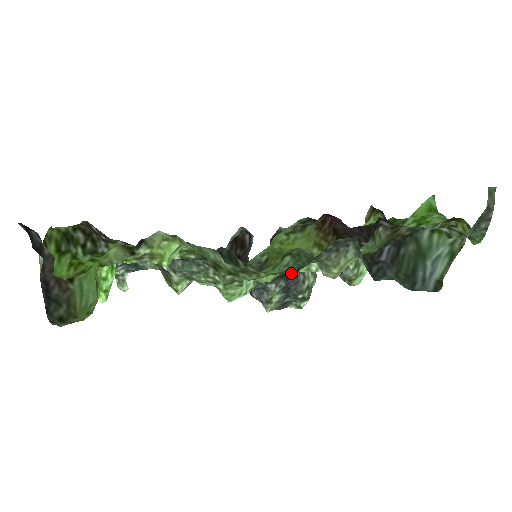
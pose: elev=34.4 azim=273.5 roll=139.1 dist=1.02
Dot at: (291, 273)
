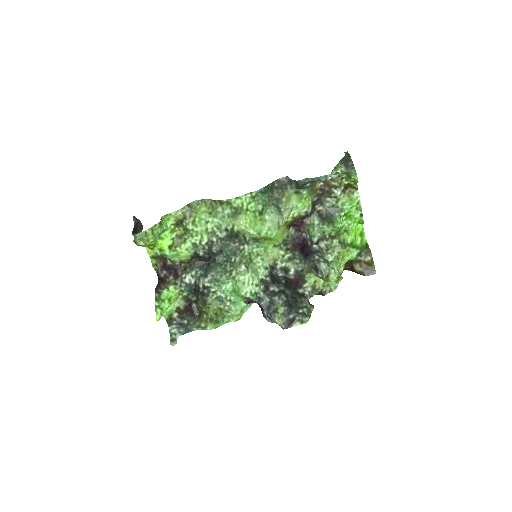
Dot at: (290, 295)
